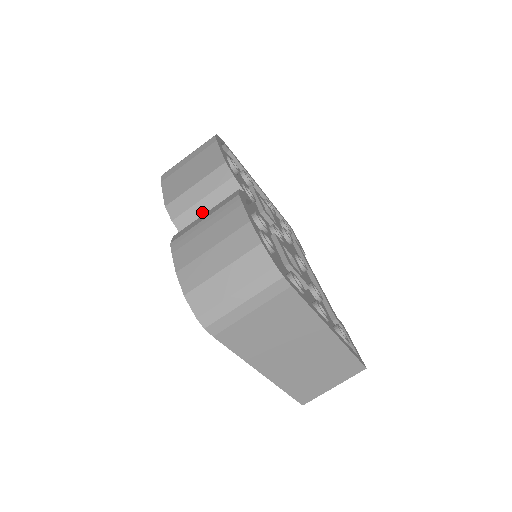
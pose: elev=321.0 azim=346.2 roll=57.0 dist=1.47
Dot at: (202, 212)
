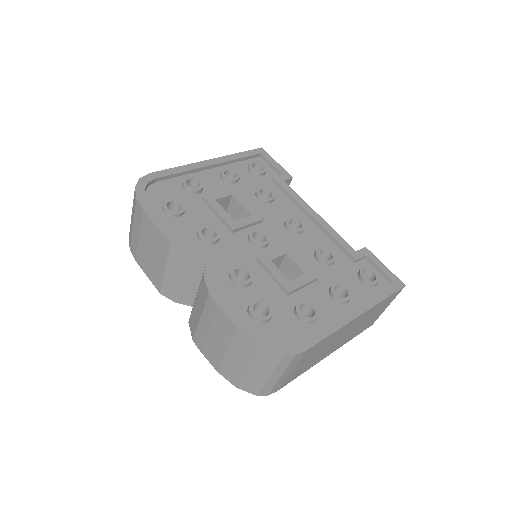
Dot at: (190, 287)
